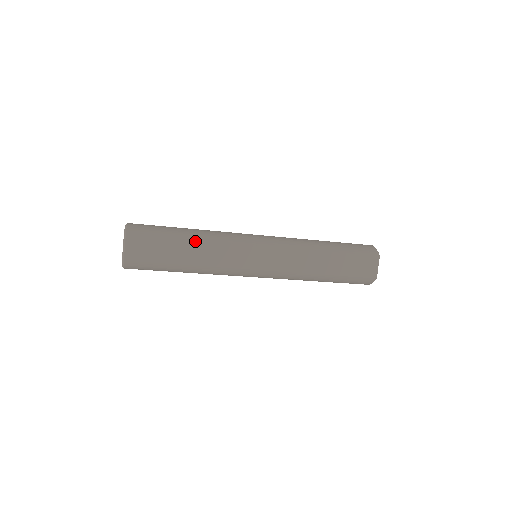
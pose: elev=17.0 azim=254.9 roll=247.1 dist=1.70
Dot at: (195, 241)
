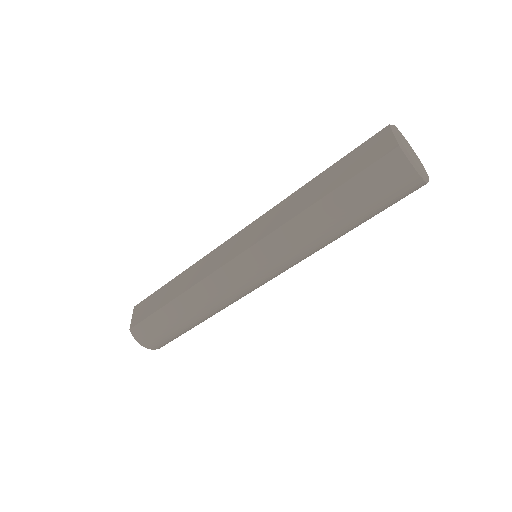
Dot at: (181, 274)
